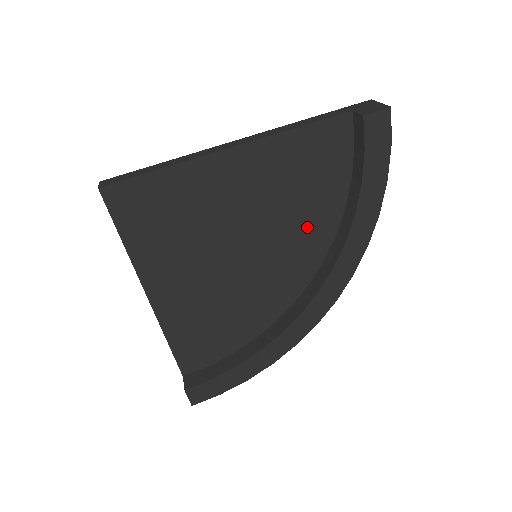
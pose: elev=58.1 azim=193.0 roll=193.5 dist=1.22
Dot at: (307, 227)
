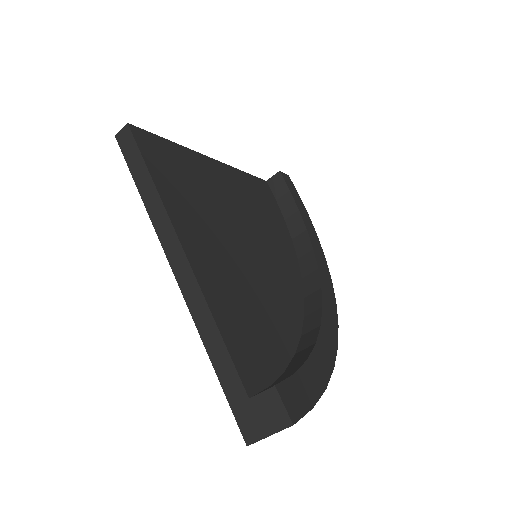
Dot at: (279, 244)
